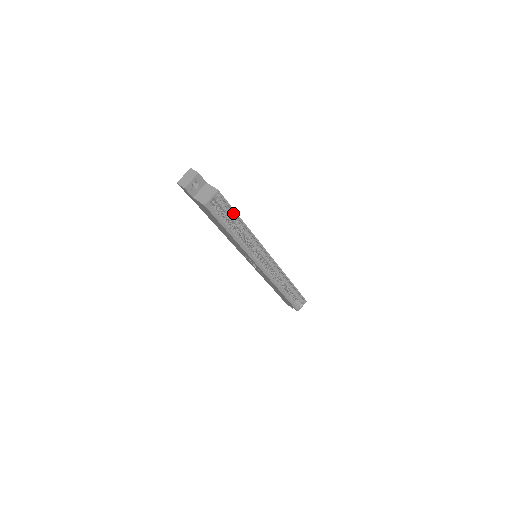
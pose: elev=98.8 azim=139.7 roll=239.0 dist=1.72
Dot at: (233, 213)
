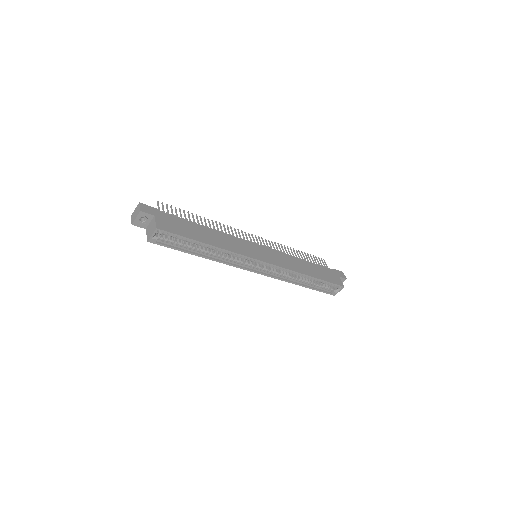
Dot at: (190, 239)
